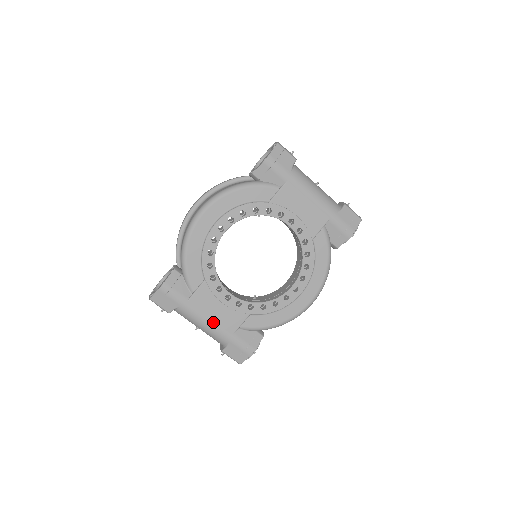
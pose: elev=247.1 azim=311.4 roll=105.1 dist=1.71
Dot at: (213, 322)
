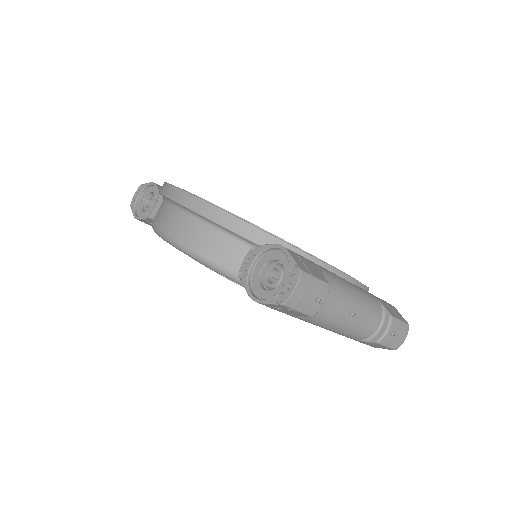
Dot at: occluded
